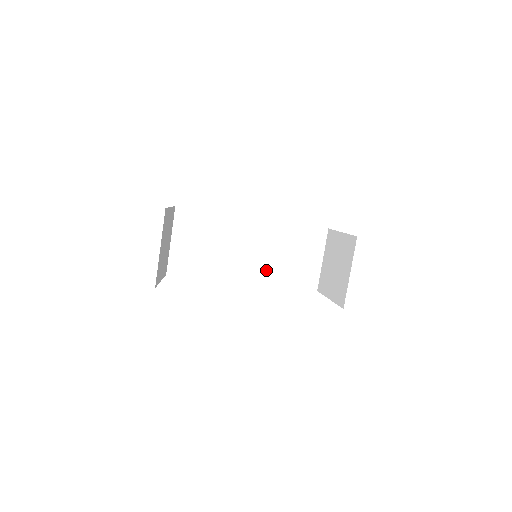
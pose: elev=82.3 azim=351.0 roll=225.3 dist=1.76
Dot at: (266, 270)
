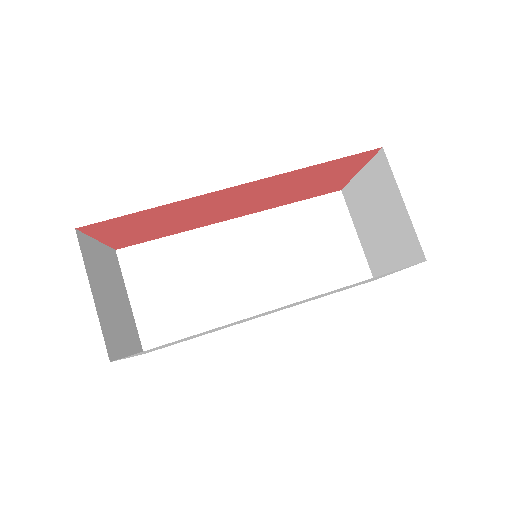
Dot at: (286, 283)
